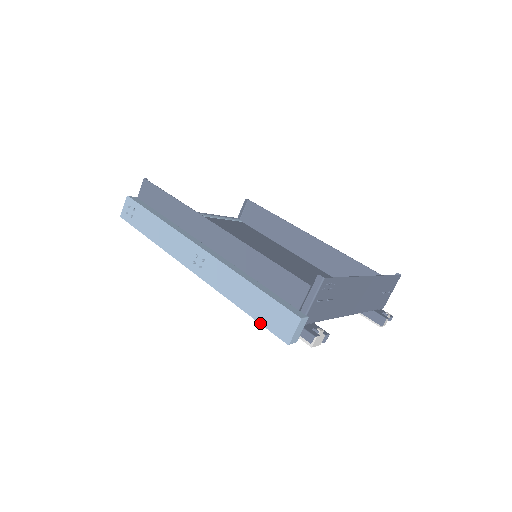
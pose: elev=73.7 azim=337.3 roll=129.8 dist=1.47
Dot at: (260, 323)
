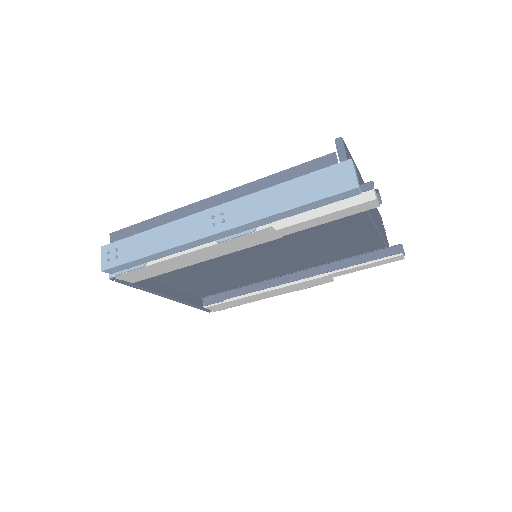
Dot at: (318, 200)
